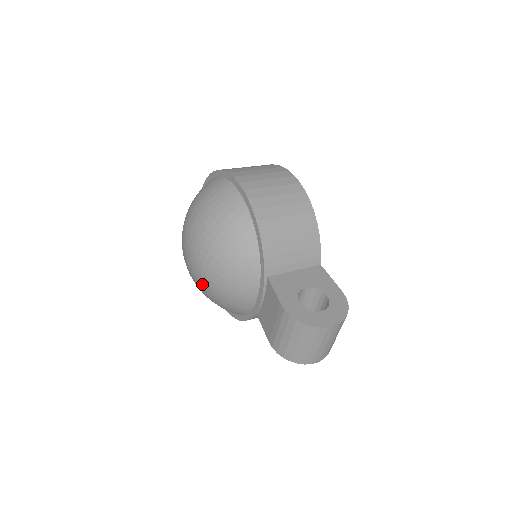
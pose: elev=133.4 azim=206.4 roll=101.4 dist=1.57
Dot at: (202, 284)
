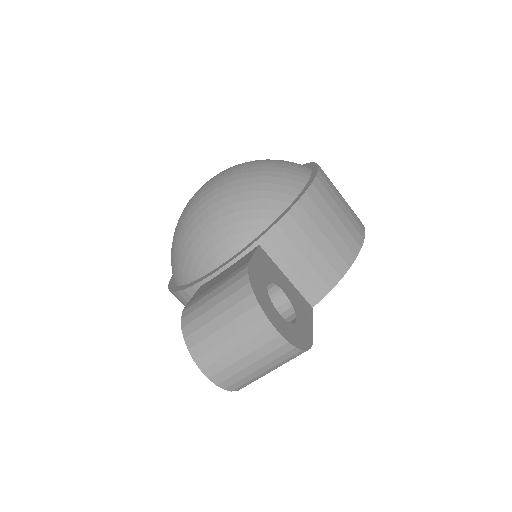
Dot at: (188, 213)
